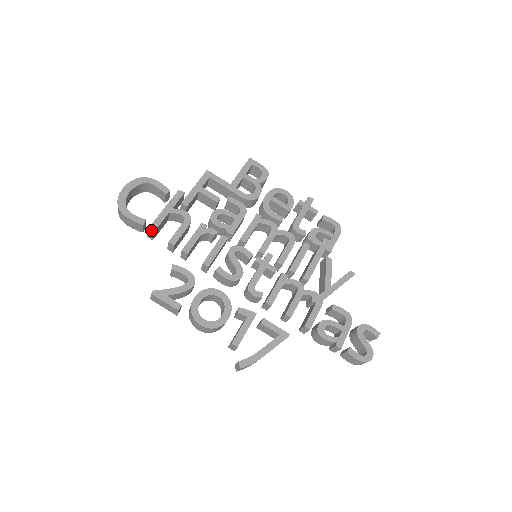
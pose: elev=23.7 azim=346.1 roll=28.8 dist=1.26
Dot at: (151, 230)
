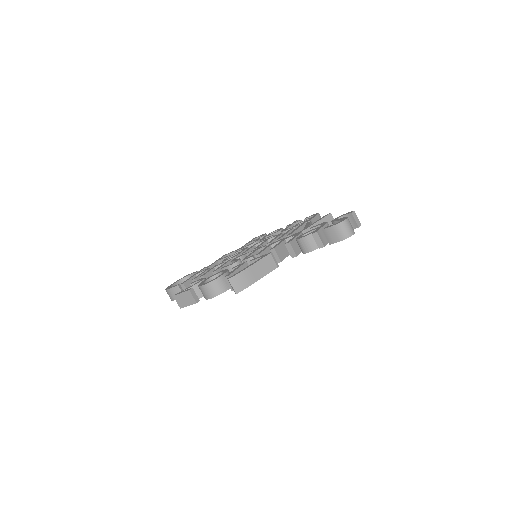
Dot at: (182, 283)
